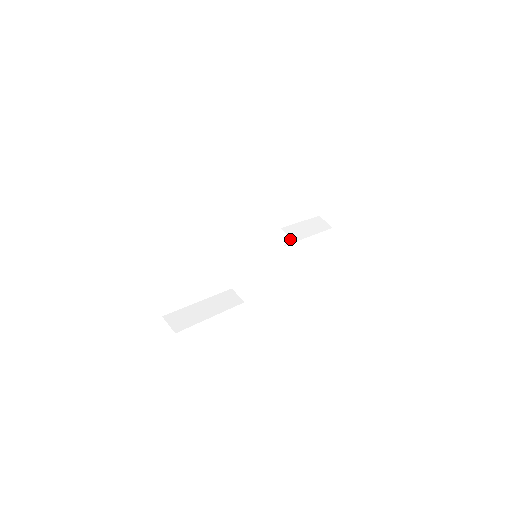
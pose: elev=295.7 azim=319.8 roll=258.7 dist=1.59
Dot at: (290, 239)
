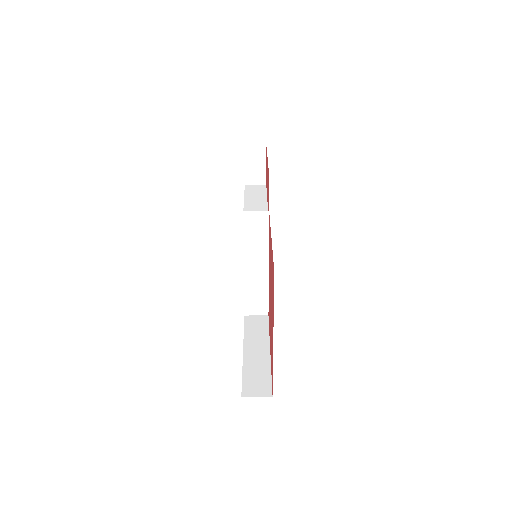
Dot at: occluded
